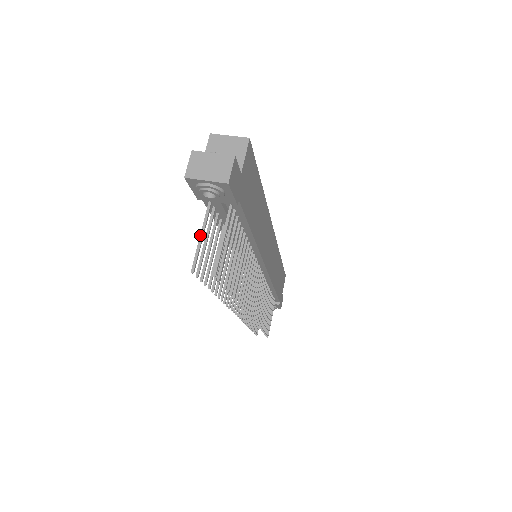
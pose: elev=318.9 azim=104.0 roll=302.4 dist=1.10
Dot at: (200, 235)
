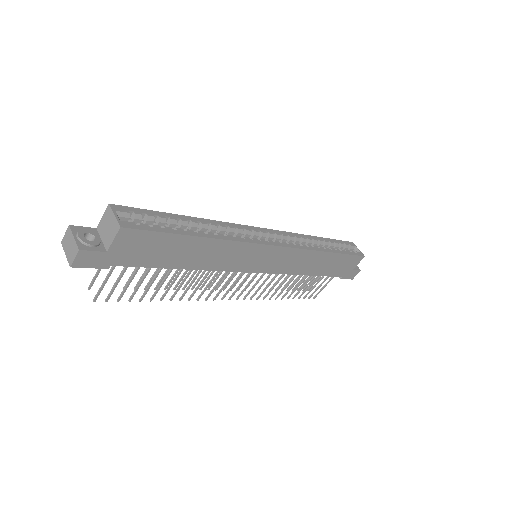
Dot at: occluded
